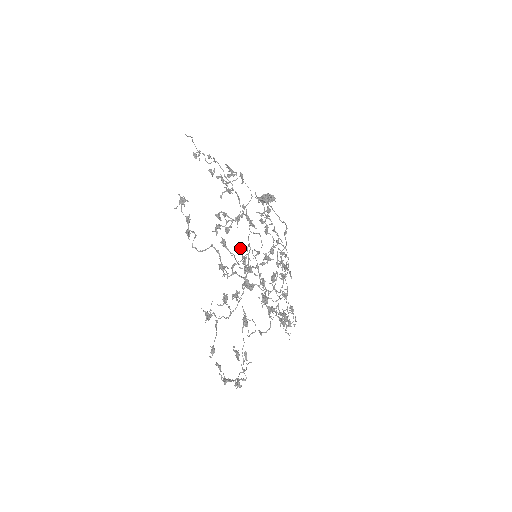
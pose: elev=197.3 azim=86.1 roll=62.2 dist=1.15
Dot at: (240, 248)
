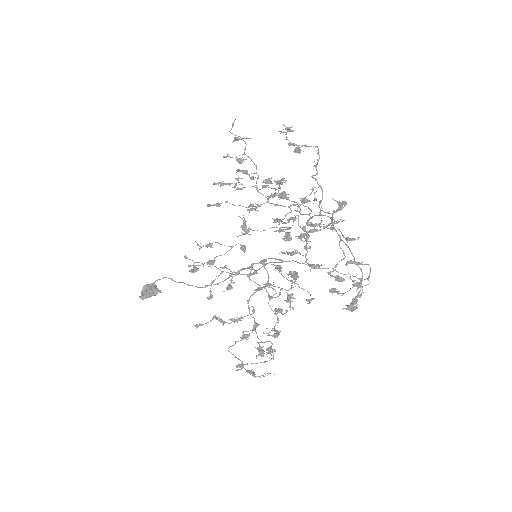
Dot at: (276, 219)
